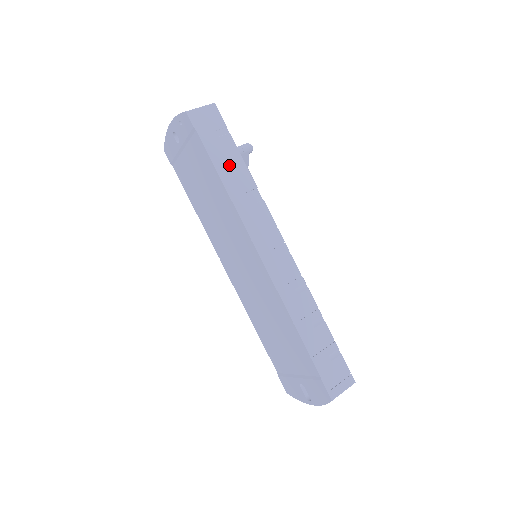
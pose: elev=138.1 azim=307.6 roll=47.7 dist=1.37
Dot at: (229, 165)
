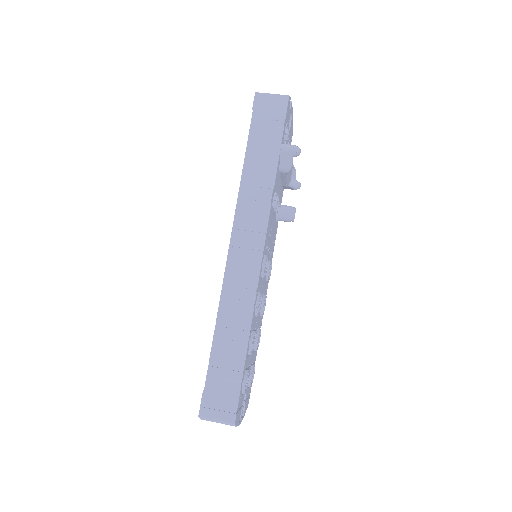
Dot at: (261, 155)
